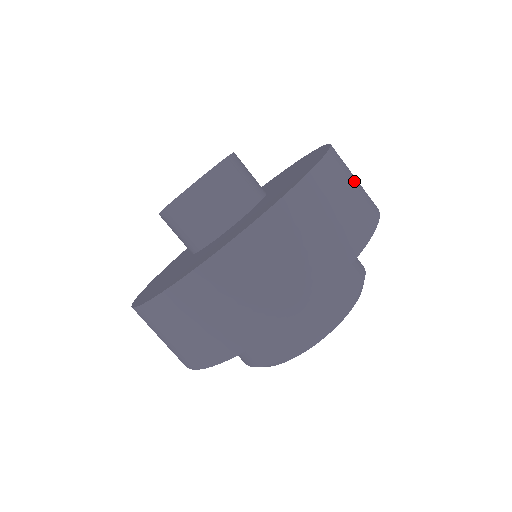
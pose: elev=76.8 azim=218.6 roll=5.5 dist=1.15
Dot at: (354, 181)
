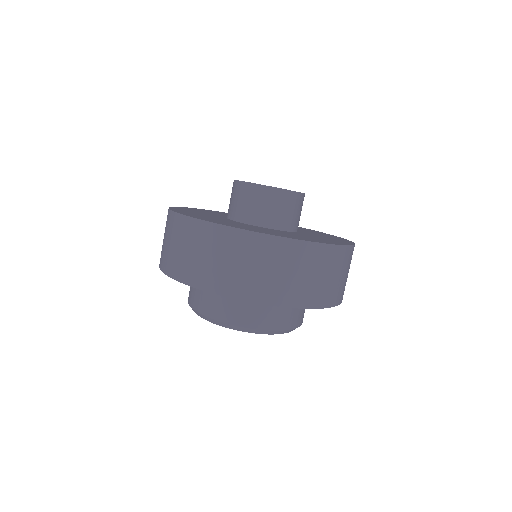
Dot at: (319, 275)
